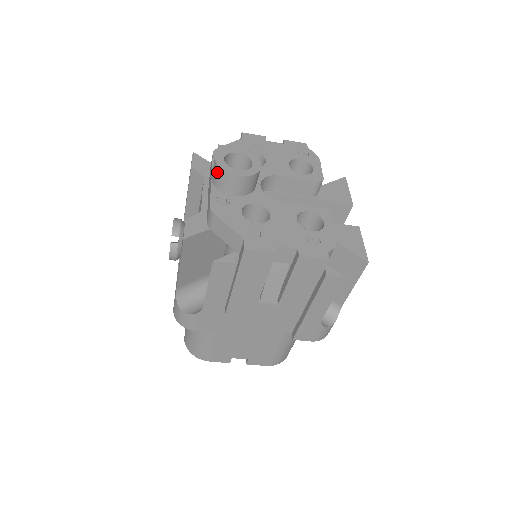
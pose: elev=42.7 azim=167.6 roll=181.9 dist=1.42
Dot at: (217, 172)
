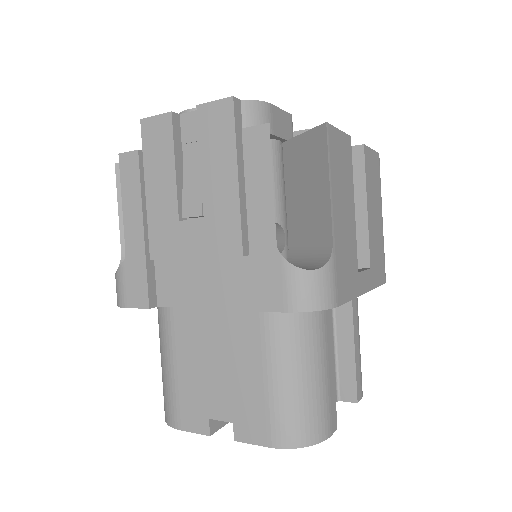
Dot at: occluded
